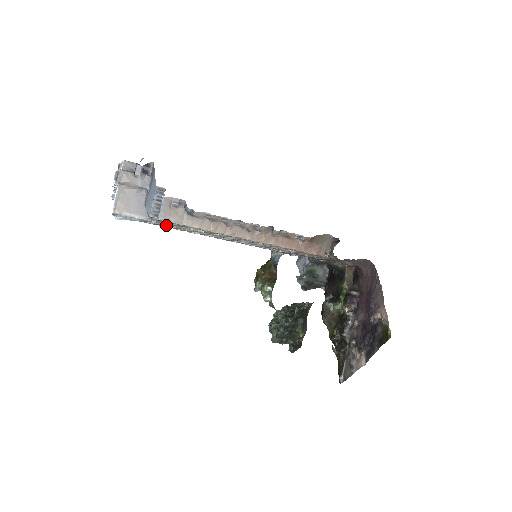
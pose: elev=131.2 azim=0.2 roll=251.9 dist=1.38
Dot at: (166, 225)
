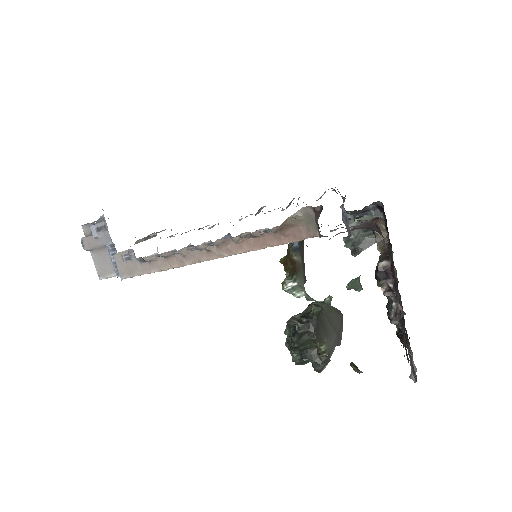
Dot at: occluded
